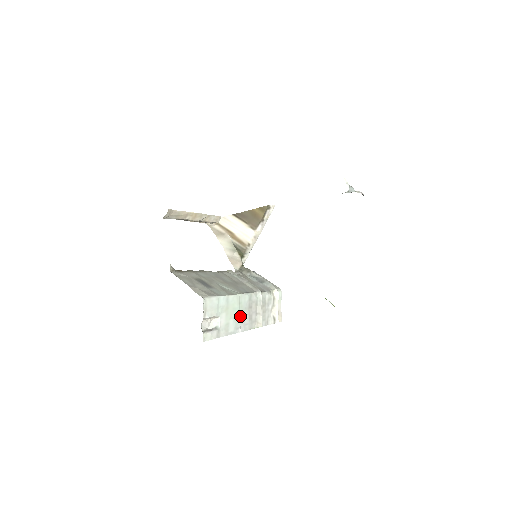
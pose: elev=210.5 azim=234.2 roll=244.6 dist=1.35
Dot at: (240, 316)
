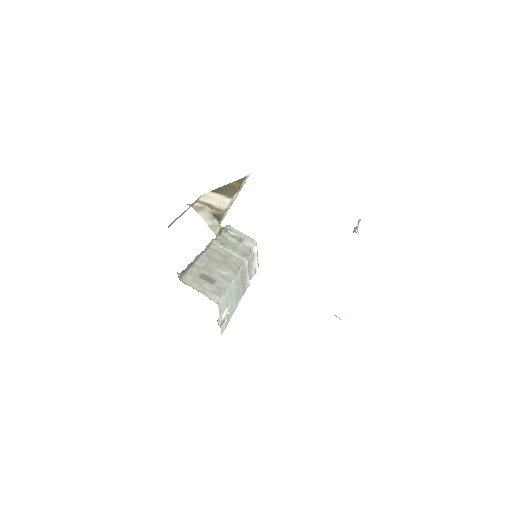
Dot at: (237, 291)
